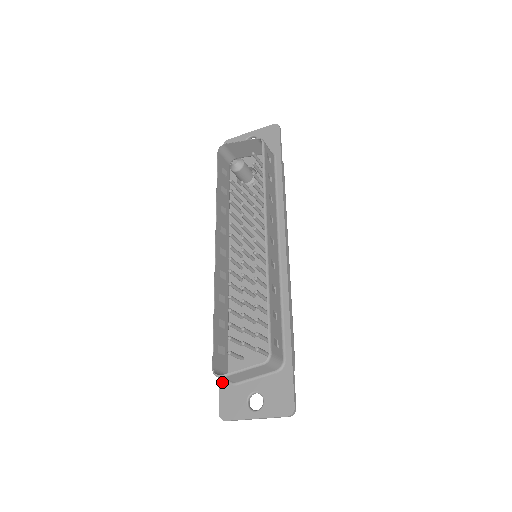
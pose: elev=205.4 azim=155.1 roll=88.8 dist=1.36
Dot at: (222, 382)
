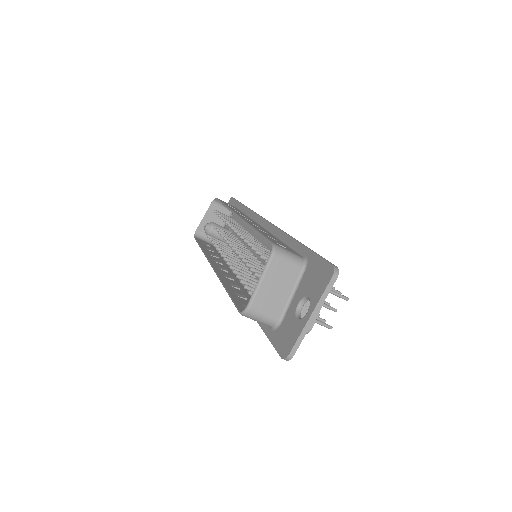
Dot at: (271, 337)
